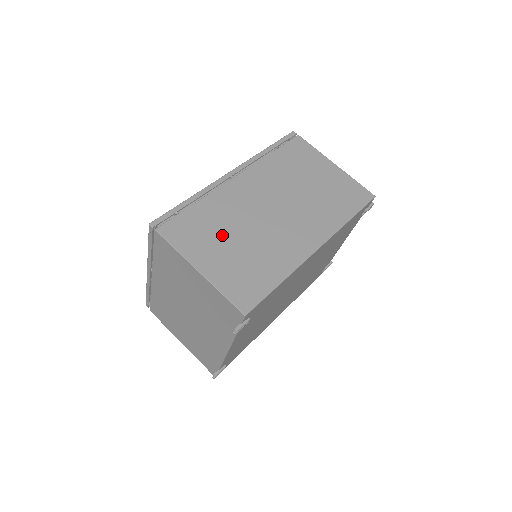
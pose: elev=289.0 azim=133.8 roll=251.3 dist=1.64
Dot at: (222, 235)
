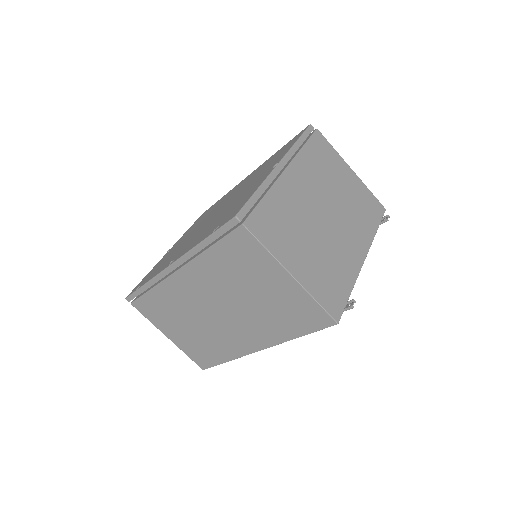
Dot at: (177, 320)
